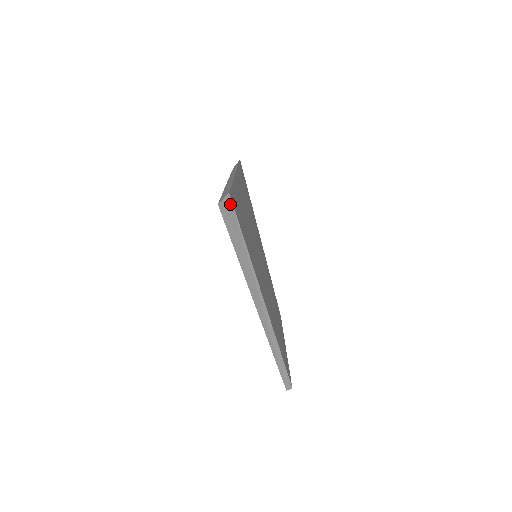
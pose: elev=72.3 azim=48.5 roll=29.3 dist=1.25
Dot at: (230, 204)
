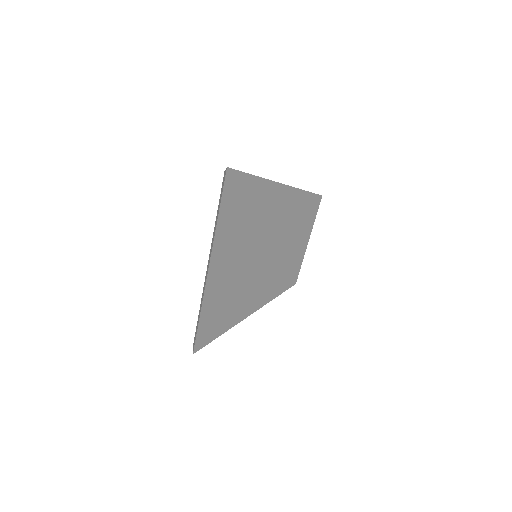
Dot at: (197, 350)
